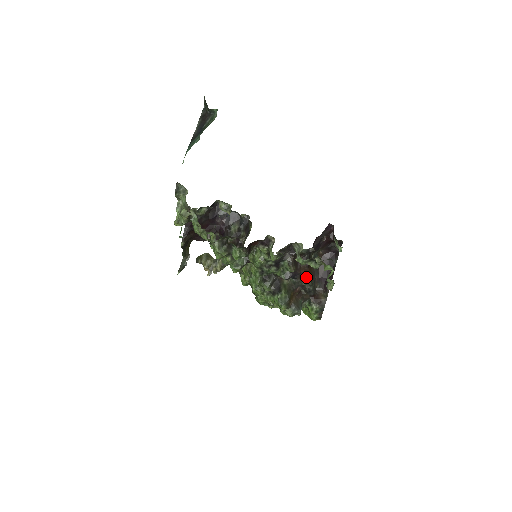
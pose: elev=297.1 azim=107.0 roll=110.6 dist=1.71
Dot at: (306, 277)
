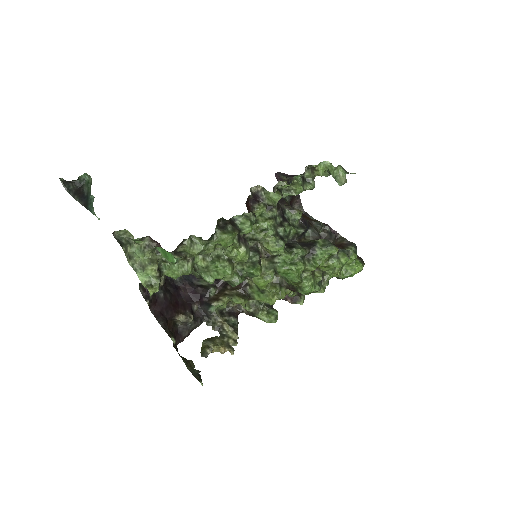
Dot at: (314, 221)
